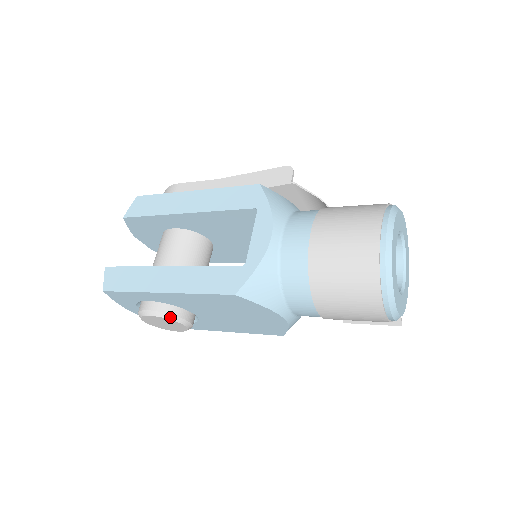
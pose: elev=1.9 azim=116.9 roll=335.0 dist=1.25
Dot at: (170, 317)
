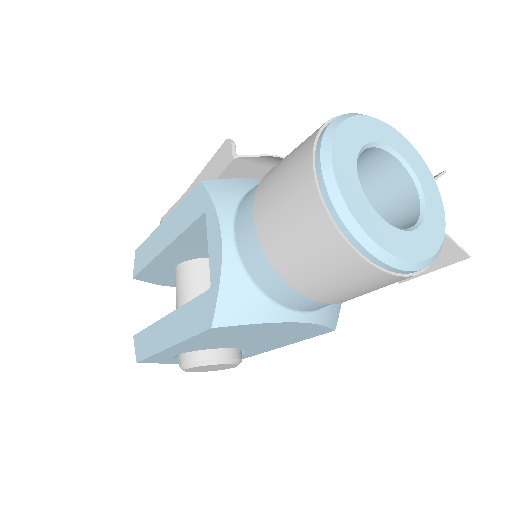
Dot at: (203, 363)
